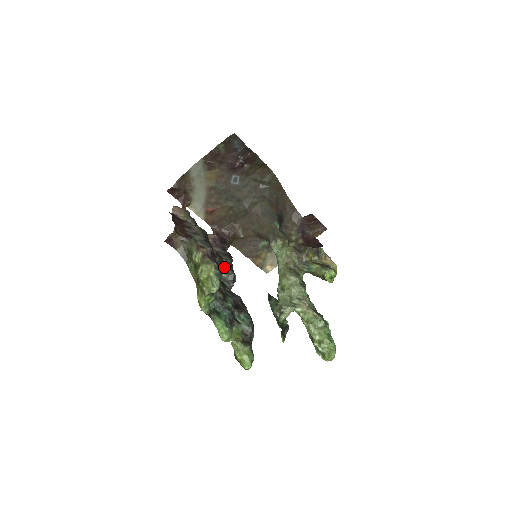
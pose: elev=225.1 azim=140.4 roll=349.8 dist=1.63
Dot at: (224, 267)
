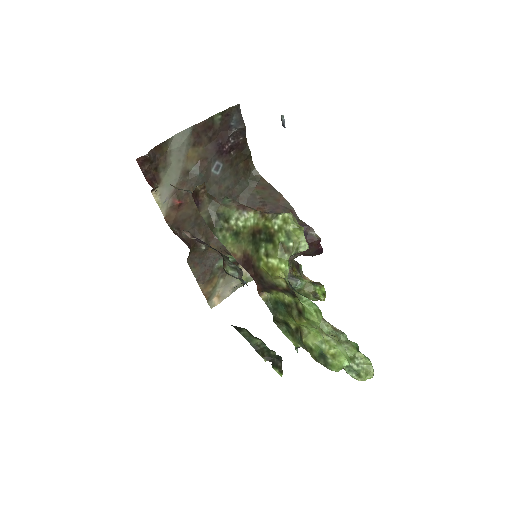
Dot at: (228, 261)
